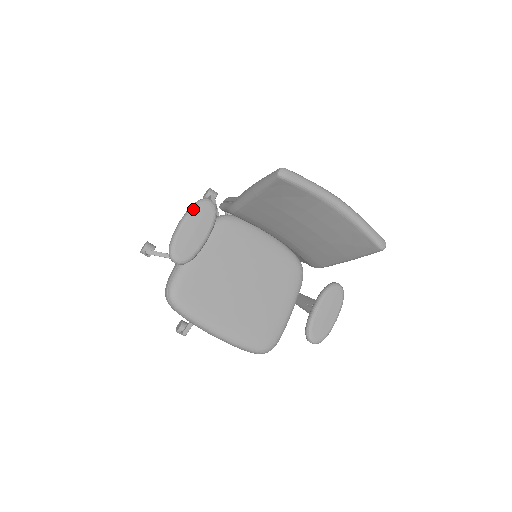
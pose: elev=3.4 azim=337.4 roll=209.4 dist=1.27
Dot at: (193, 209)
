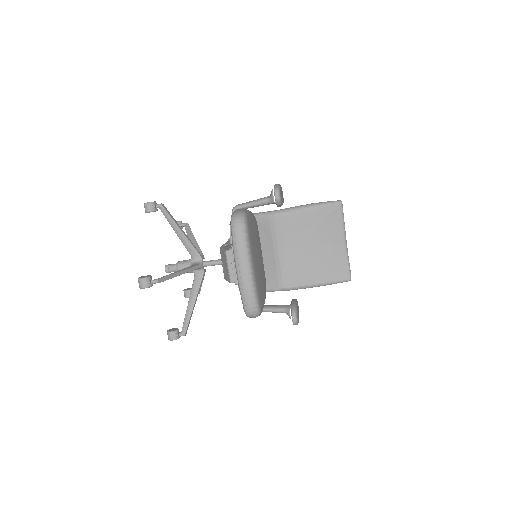
Dot at: occluded
